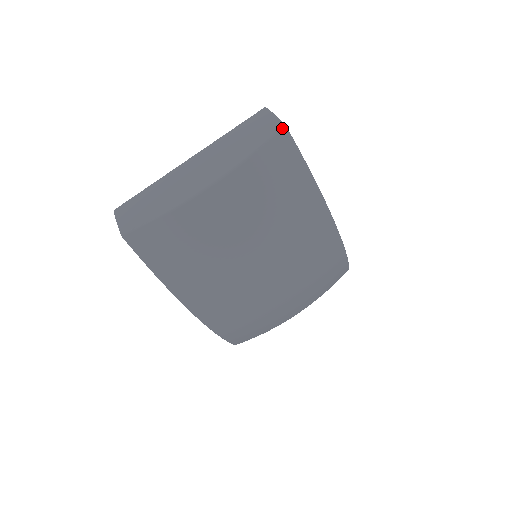
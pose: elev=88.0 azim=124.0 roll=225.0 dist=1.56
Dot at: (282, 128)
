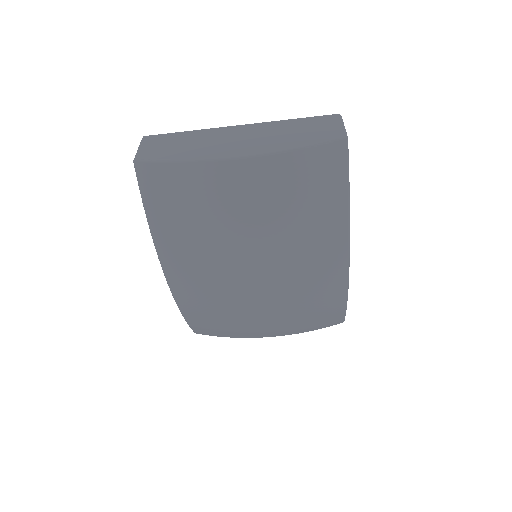
Dot at: (343, 139)
